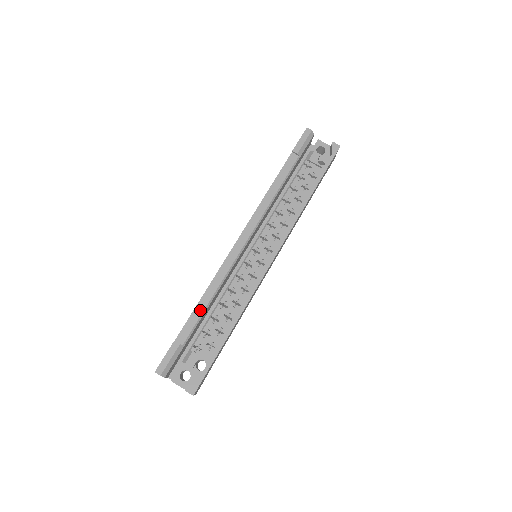
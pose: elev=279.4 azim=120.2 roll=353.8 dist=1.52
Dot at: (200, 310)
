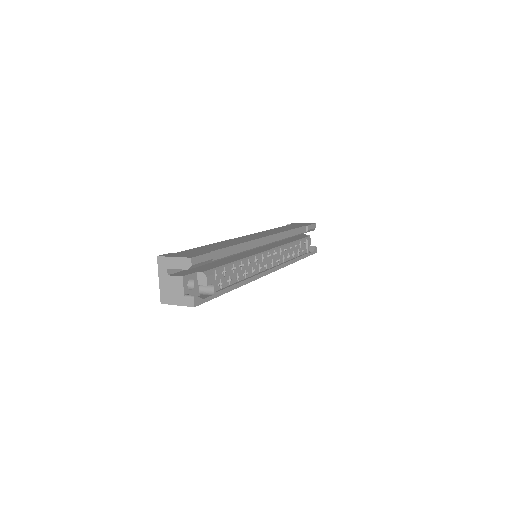
Dot at: (233, 251)
